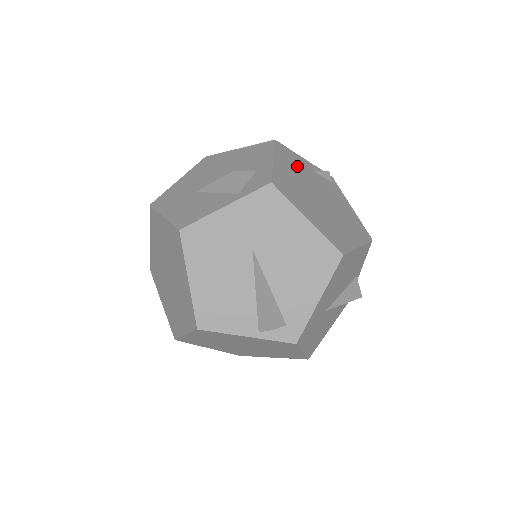
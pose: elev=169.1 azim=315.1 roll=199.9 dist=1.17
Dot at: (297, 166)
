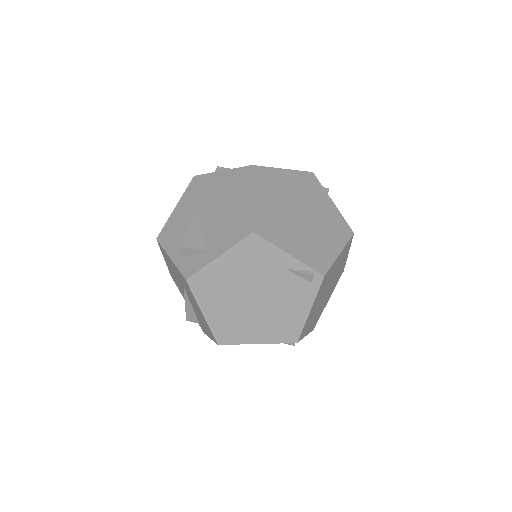
Dot at: (257, 263)
